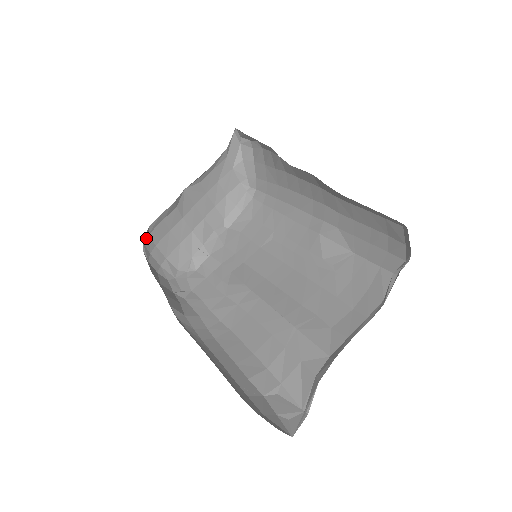
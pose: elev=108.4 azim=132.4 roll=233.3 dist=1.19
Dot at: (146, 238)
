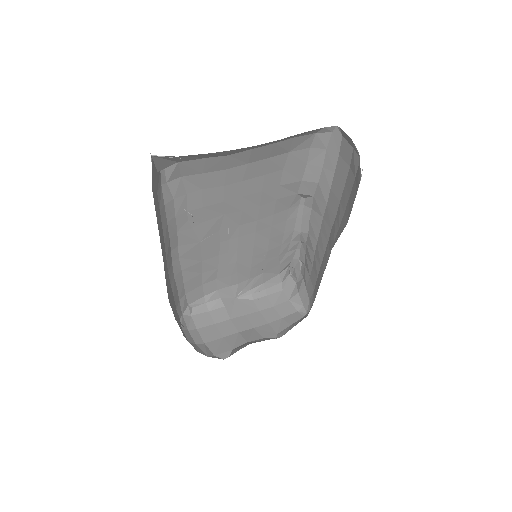
Dot at: (187, 316)
